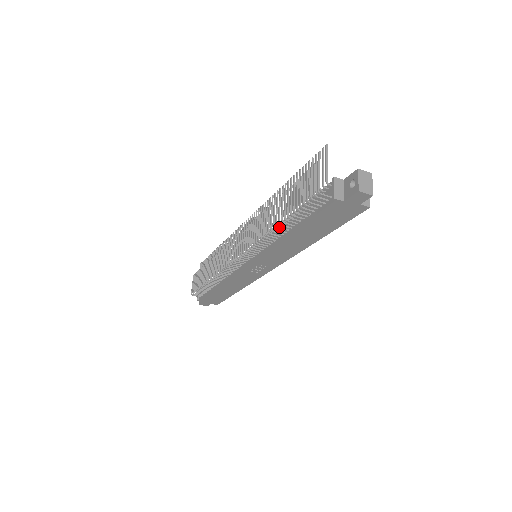
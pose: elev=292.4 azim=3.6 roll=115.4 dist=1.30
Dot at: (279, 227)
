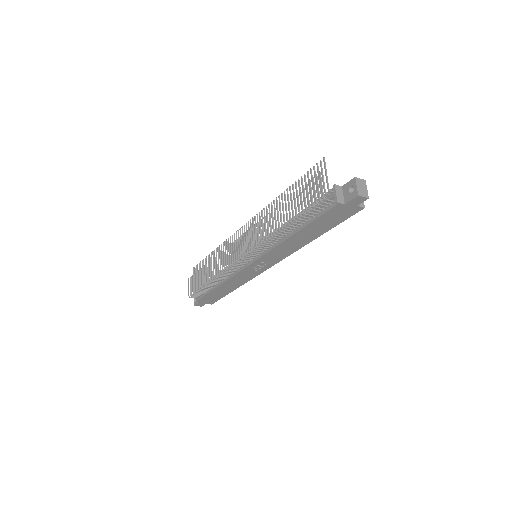
Dot at: (285, 229)
